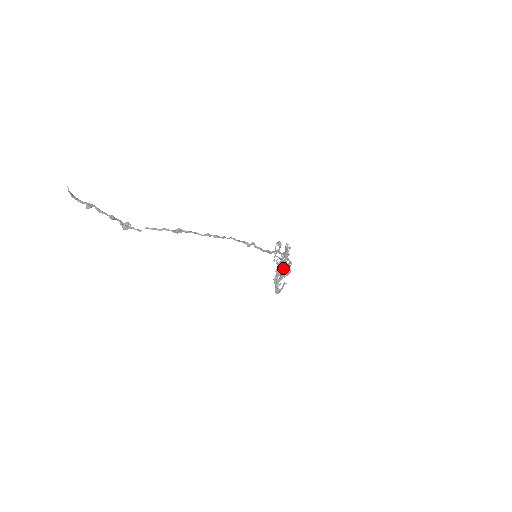
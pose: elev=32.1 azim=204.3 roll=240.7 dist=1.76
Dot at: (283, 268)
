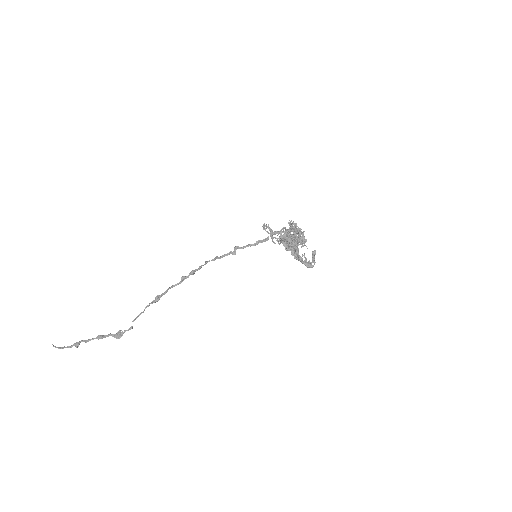
Dot at: (285, 239)
